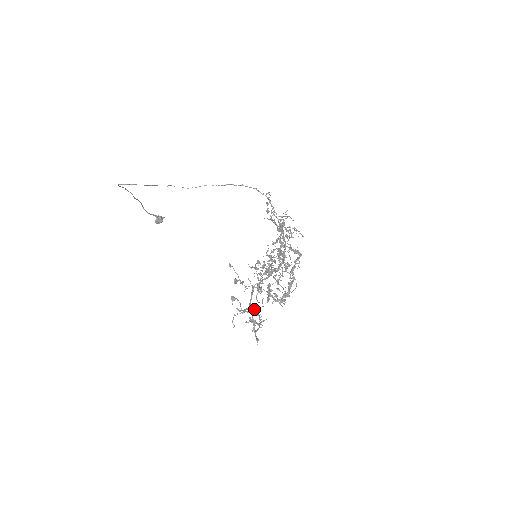
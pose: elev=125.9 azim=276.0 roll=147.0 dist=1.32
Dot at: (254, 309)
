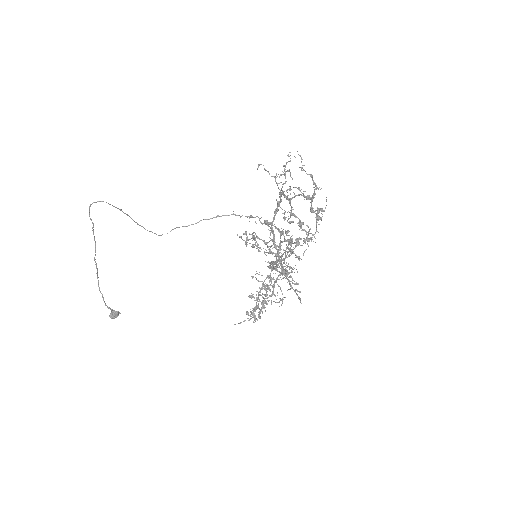
Dot at: (290, 239)
